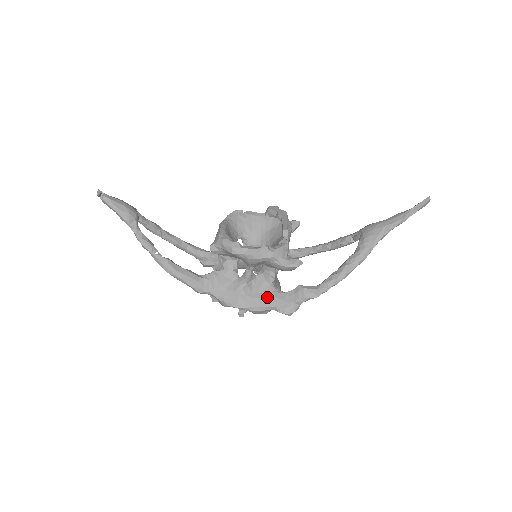
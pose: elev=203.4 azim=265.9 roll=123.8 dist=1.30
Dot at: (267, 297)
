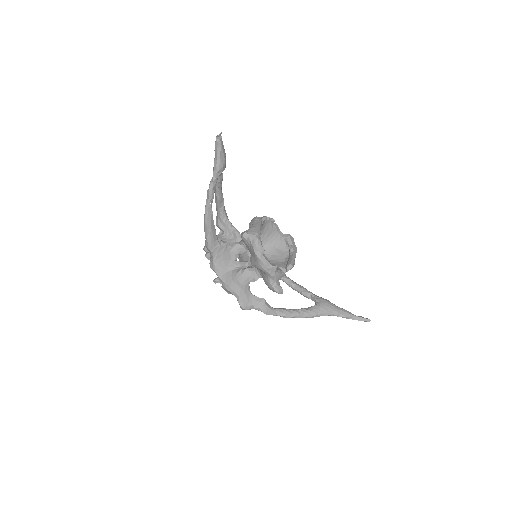
Dot at: (241, 288)
